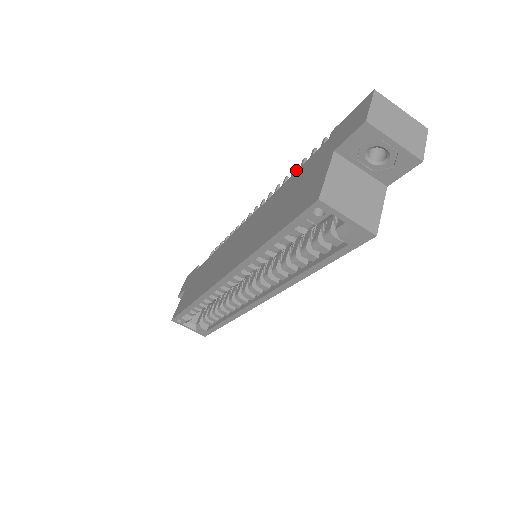
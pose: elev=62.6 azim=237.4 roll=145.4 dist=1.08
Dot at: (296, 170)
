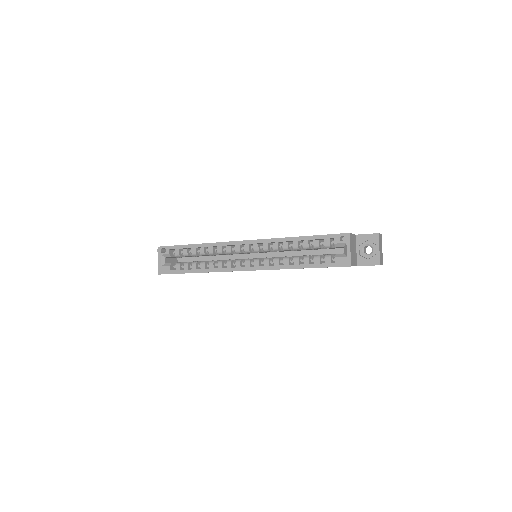
Dot at: occluded
